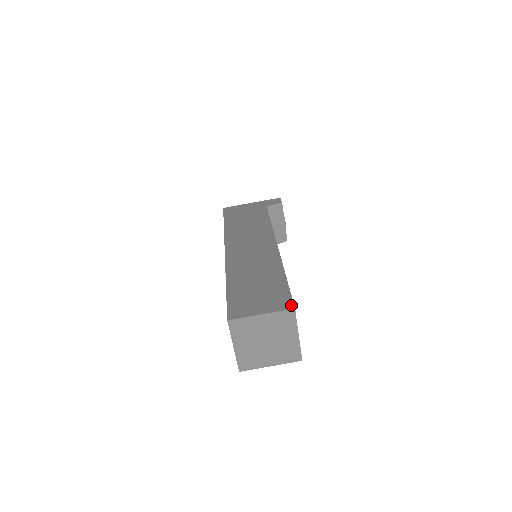
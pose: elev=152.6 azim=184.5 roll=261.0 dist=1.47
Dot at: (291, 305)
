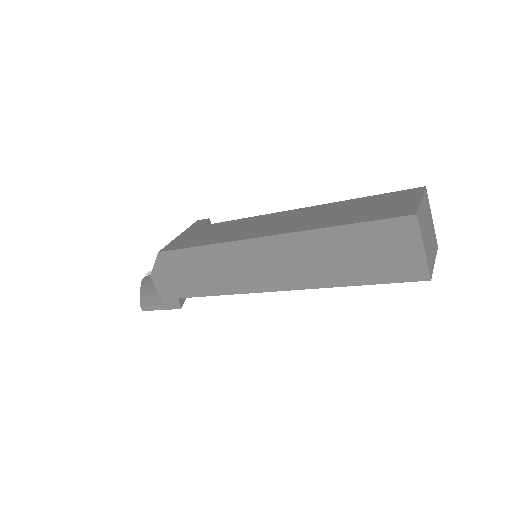
Dot at: (419, 188)
